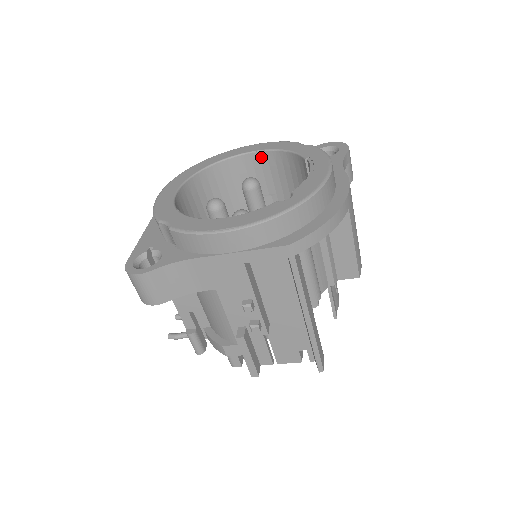
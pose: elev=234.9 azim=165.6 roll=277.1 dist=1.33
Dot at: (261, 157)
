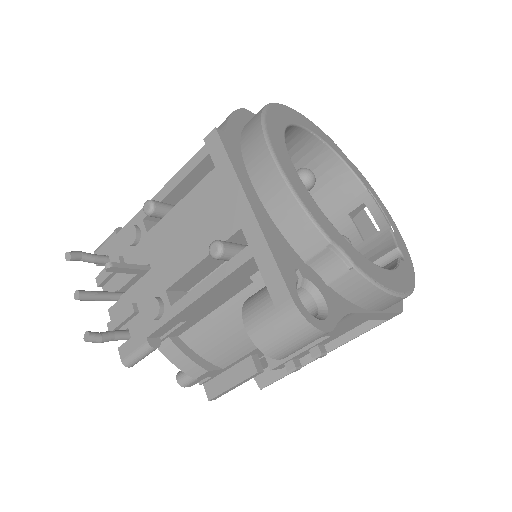
Dot at: (311, 142)
